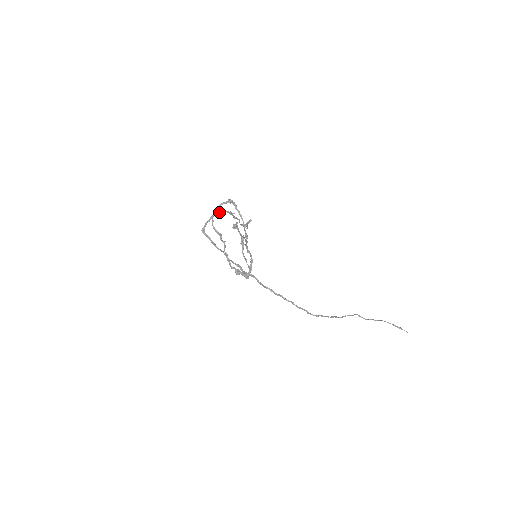
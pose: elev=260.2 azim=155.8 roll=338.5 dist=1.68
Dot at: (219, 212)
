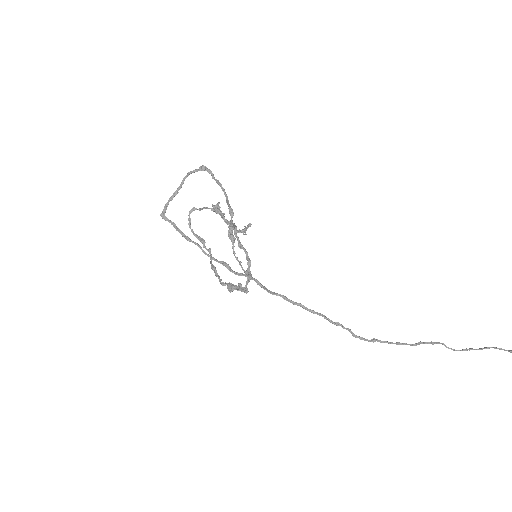
Dot at: occluded
